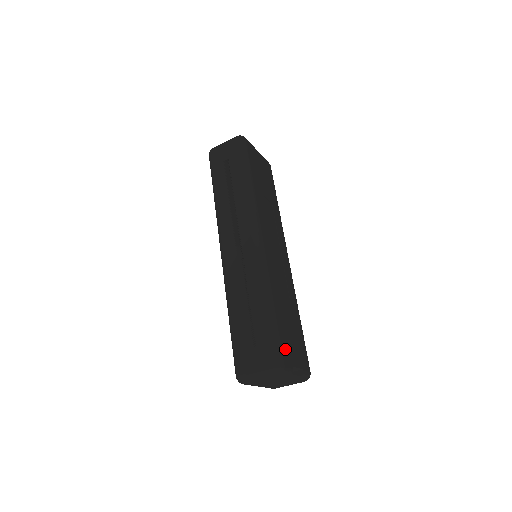
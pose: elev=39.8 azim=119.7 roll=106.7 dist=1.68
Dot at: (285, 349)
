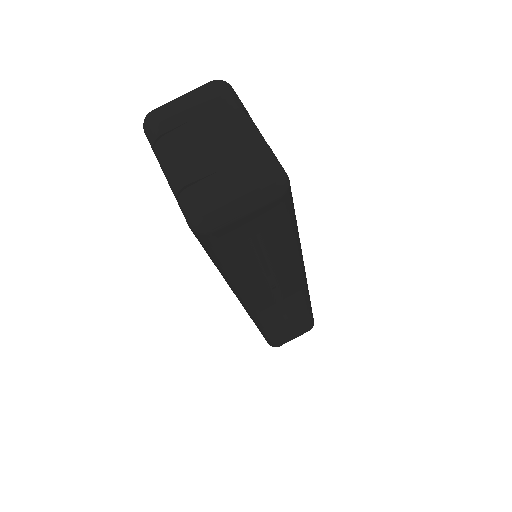
Dot at: occluded
